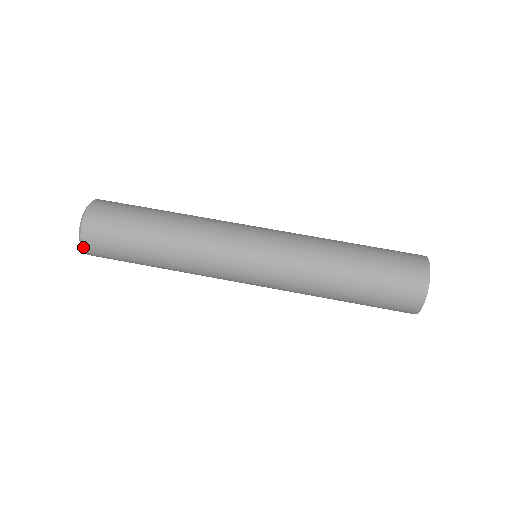
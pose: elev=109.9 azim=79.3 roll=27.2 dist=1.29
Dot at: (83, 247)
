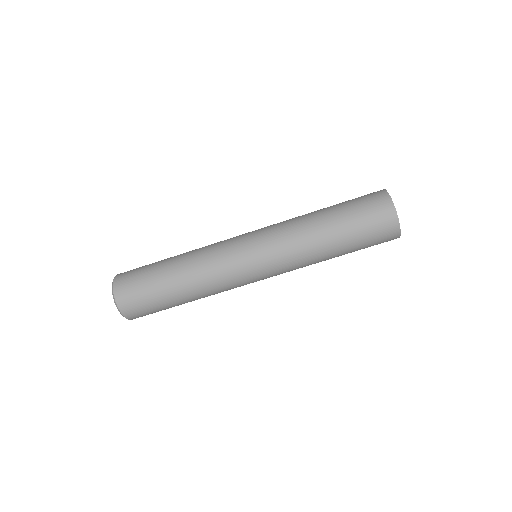
Dot at: occluded
